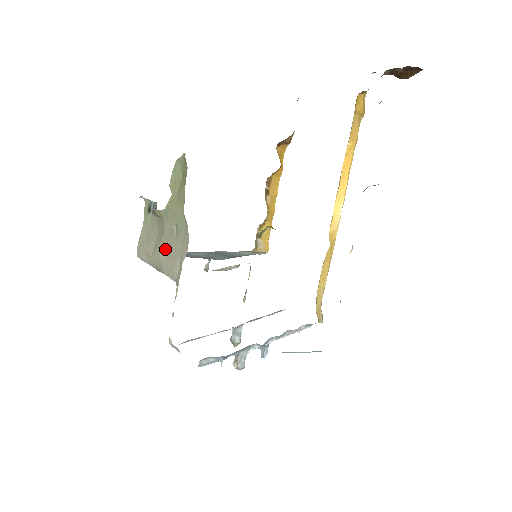
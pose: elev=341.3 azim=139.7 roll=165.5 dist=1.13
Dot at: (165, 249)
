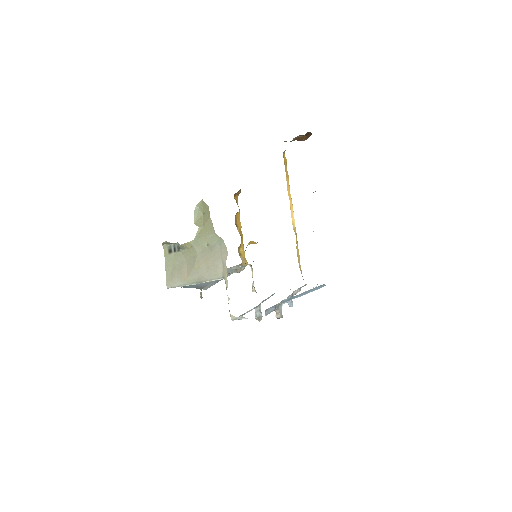
Dot at: (203, 264)
